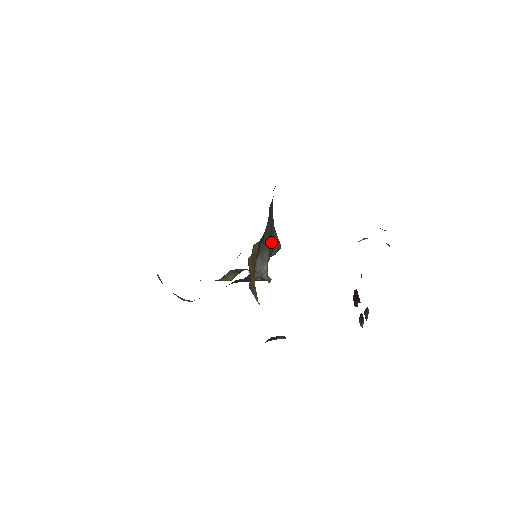
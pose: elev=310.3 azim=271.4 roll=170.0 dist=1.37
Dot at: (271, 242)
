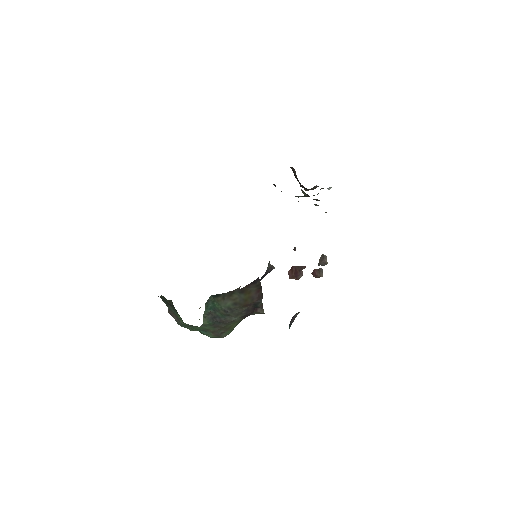
Dot at: occluded
